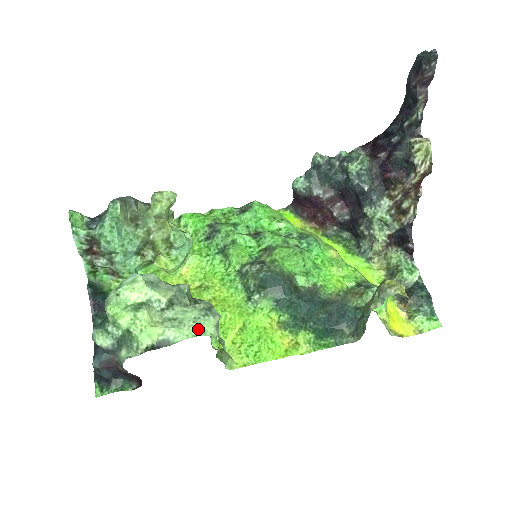
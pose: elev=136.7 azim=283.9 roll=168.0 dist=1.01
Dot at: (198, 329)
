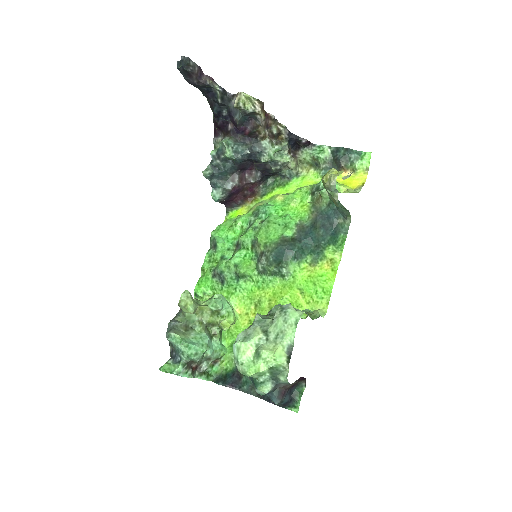
Dot at: (292, 323)
